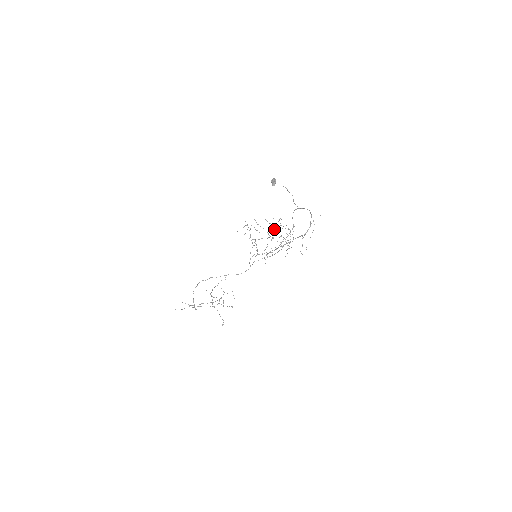
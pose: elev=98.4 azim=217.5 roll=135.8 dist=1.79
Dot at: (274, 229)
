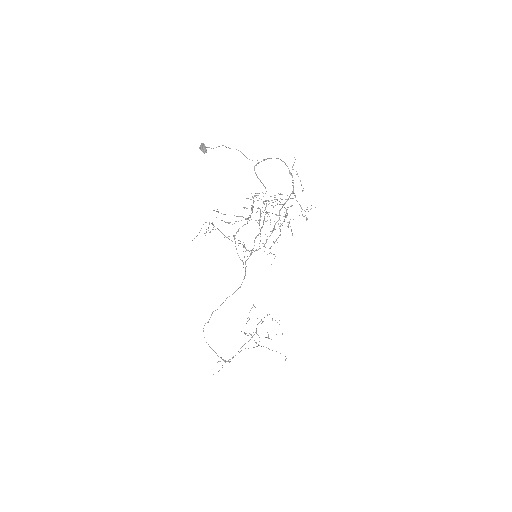
Dot at: occluded
